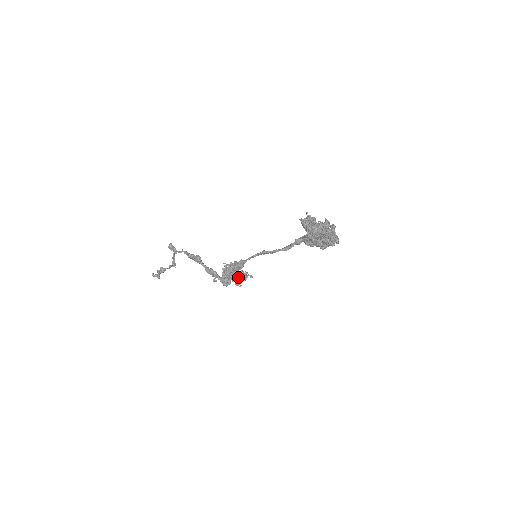
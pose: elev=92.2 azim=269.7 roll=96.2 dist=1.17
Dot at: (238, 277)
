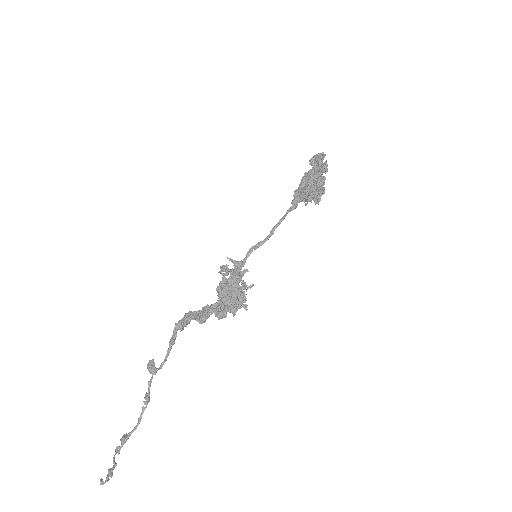
Dot at: (236, 269)
